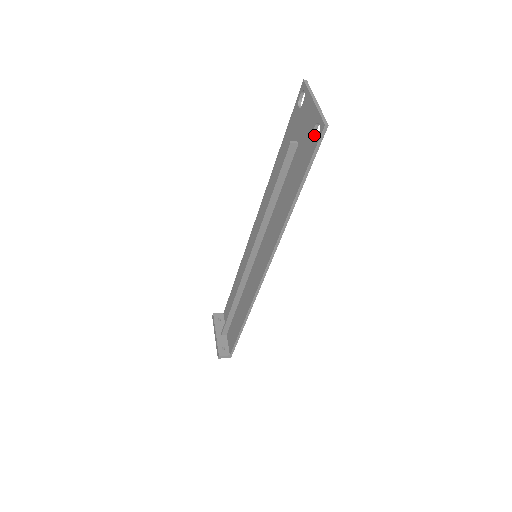
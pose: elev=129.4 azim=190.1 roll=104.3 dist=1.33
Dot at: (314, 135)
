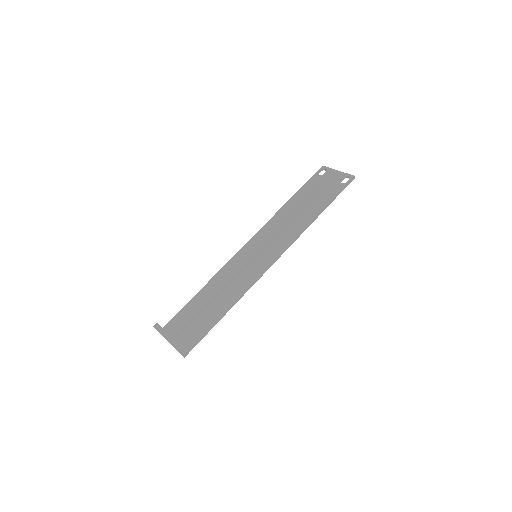
Dot at: occluded
